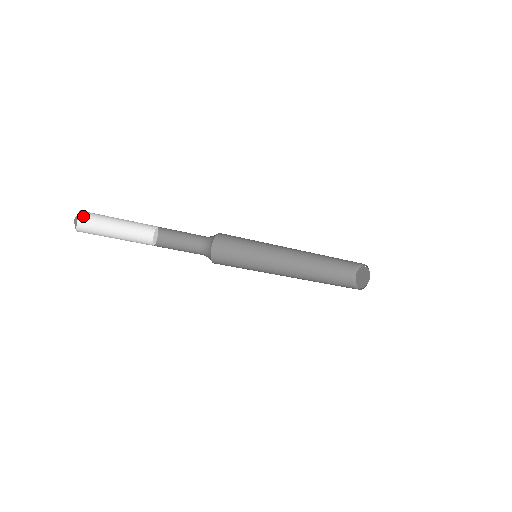
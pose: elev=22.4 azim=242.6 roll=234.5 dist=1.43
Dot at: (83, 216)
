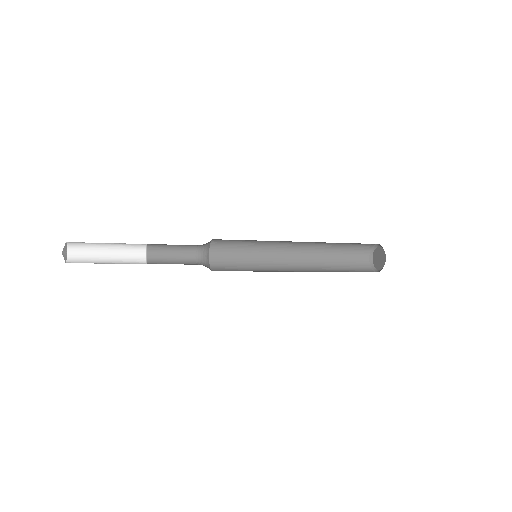
Dot at: (71, 246)
